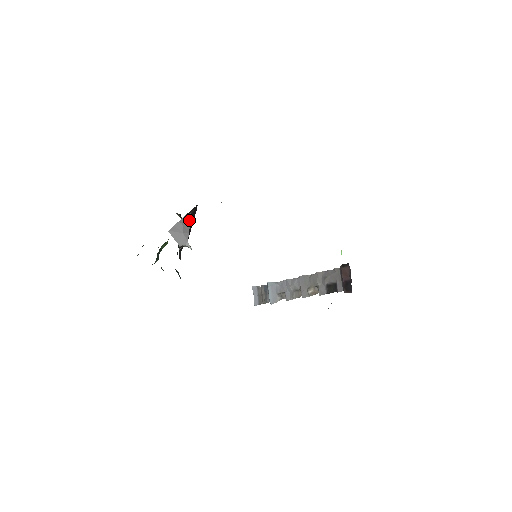
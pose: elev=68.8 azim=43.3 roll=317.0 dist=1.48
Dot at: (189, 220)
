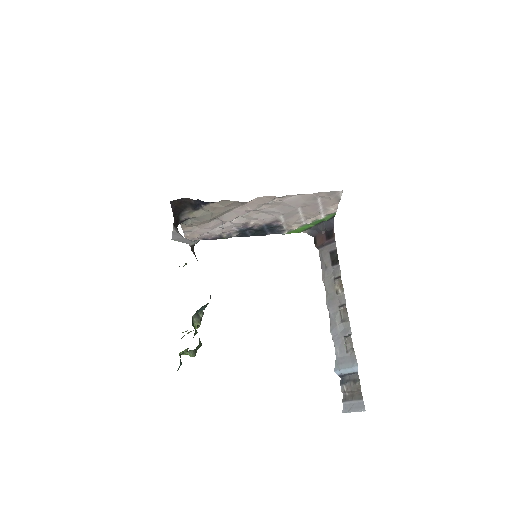
Dot at: (180, 234)
